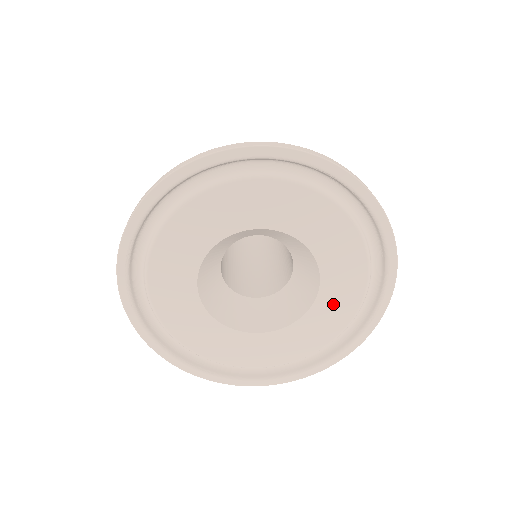
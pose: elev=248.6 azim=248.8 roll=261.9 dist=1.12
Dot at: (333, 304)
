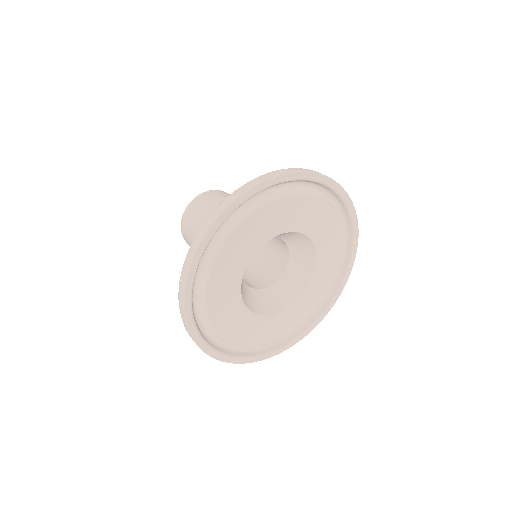
Dot at: (328, 248)
